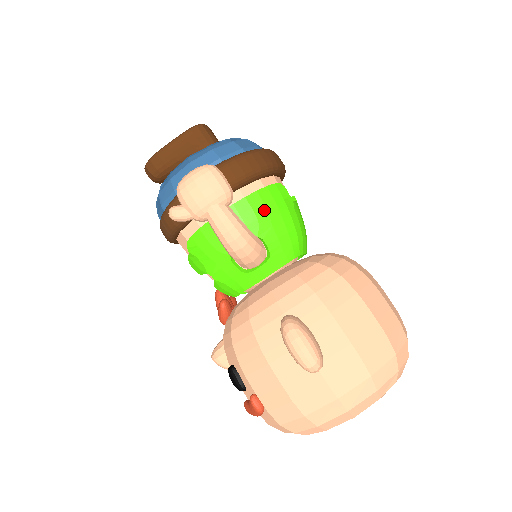
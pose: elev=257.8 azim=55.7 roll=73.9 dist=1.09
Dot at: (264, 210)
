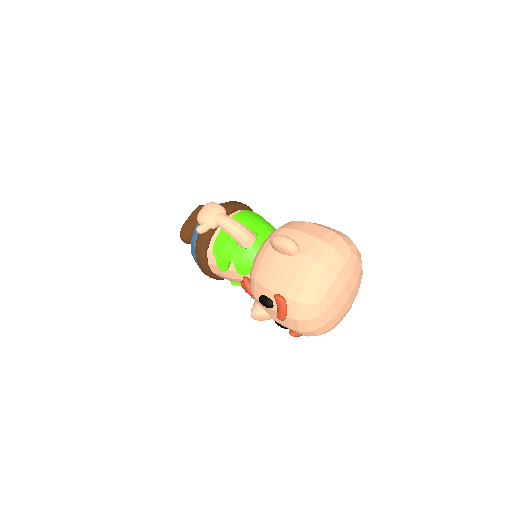
Dot at: (246, 217)
